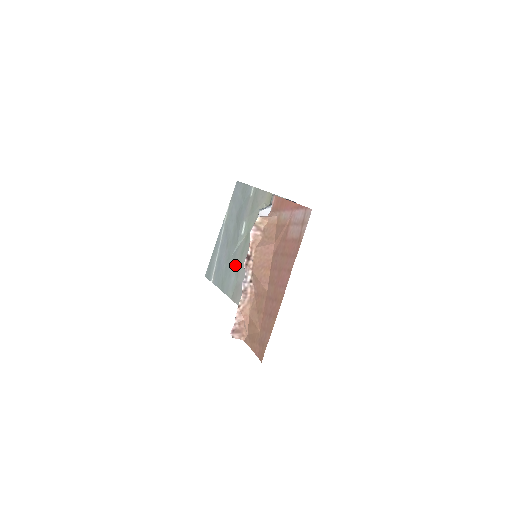
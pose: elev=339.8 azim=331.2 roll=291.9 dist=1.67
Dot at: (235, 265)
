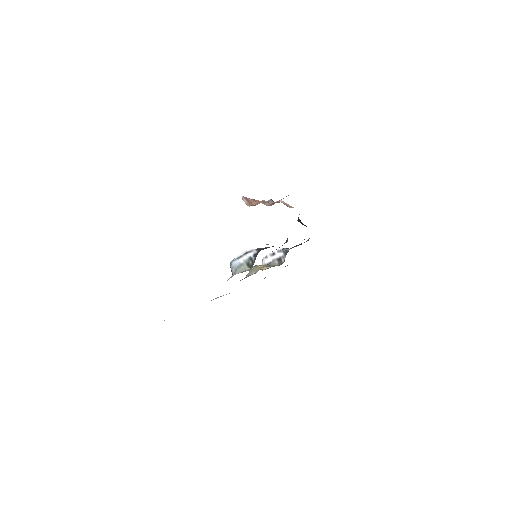
Dot at: occluded
